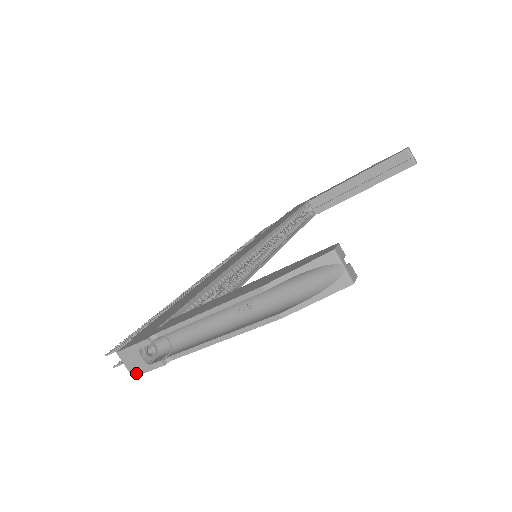
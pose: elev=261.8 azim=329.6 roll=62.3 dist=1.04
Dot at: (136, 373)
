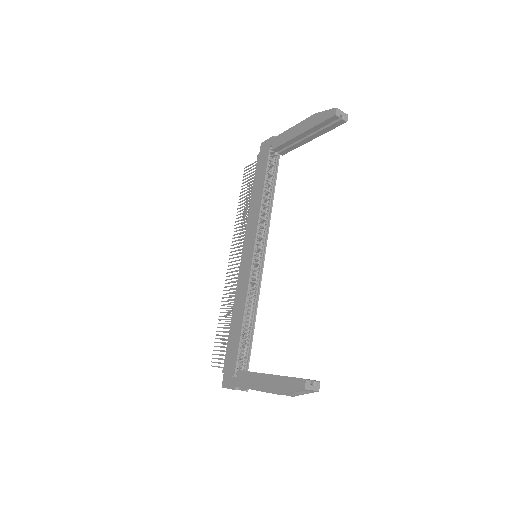
Dot at: occluded
